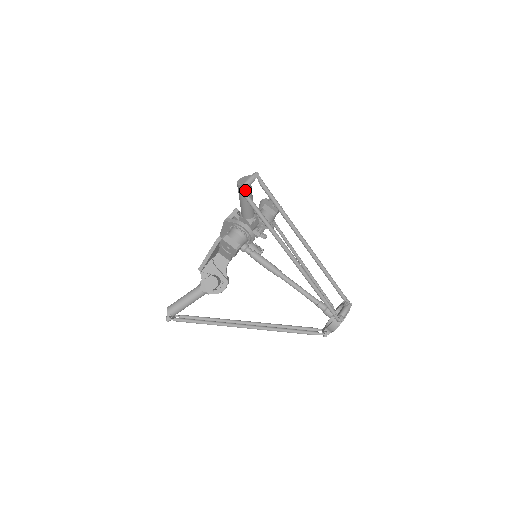
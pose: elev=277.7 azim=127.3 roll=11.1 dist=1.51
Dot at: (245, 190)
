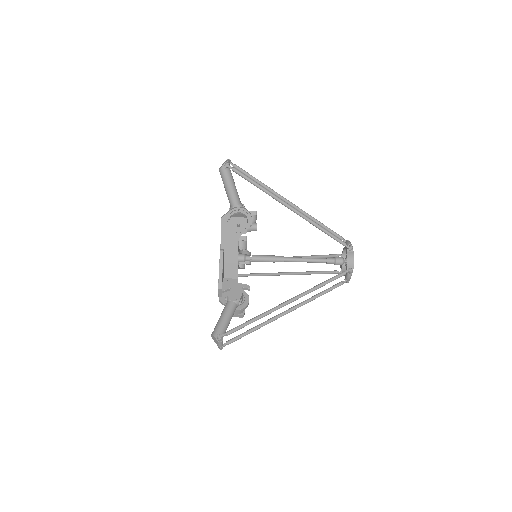
Dot at: occluded
